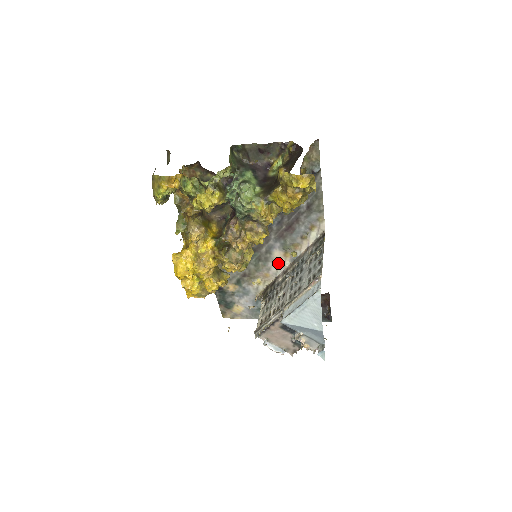
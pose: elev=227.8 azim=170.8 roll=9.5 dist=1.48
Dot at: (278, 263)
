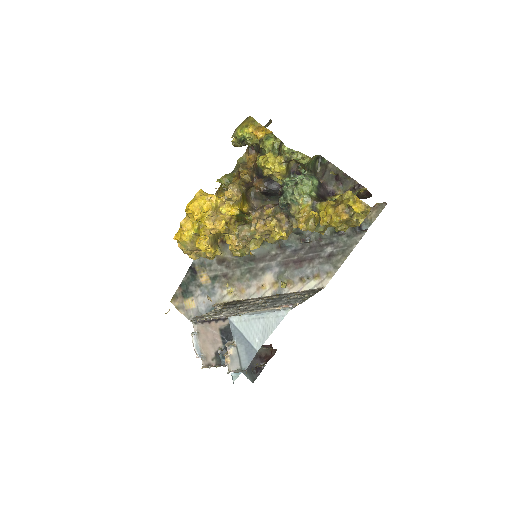
Dot at: (262, 287)
